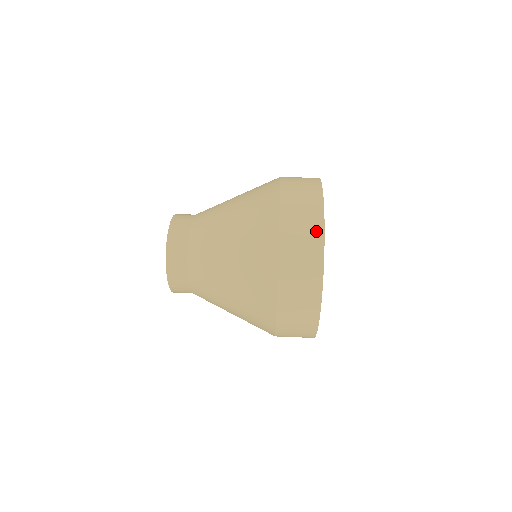
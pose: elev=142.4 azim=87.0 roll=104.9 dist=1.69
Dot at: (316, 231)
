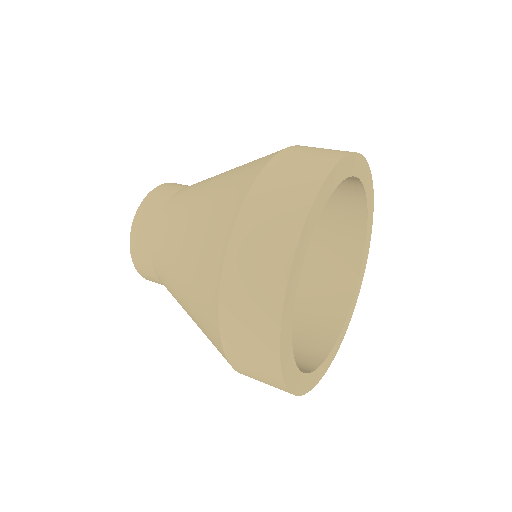
Dot at: (271, 298)
